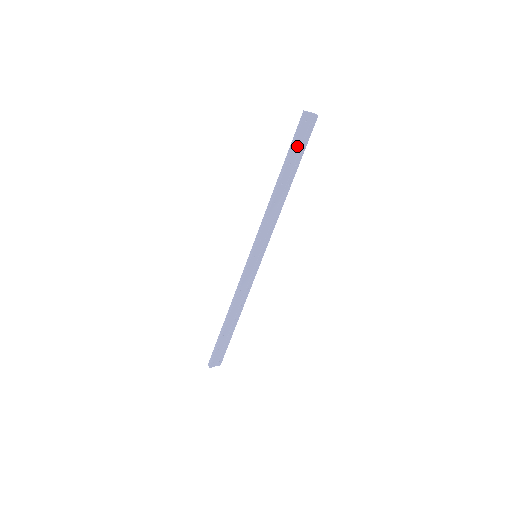
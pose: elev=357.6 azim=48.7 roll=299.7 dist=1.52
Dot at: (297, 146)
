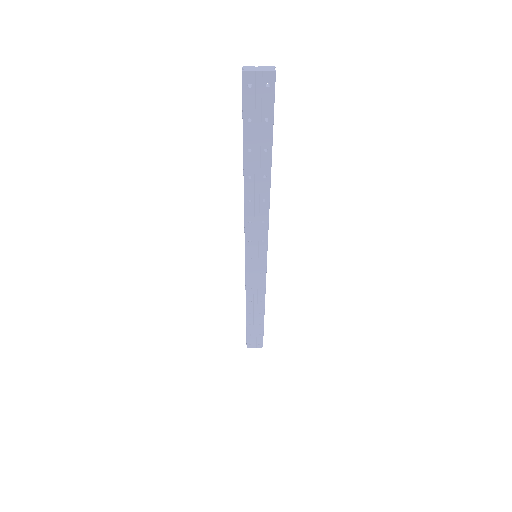
Dot at: (252, 124)
